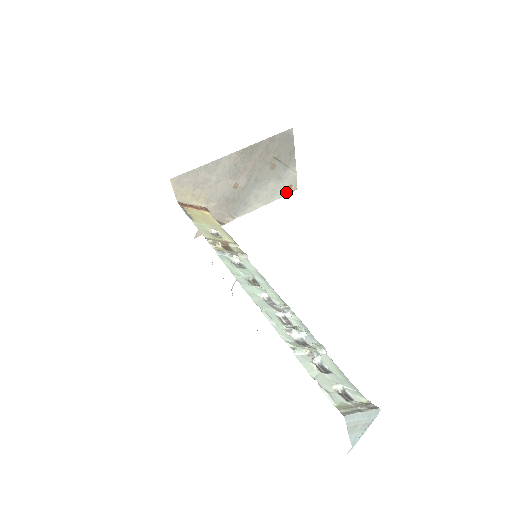
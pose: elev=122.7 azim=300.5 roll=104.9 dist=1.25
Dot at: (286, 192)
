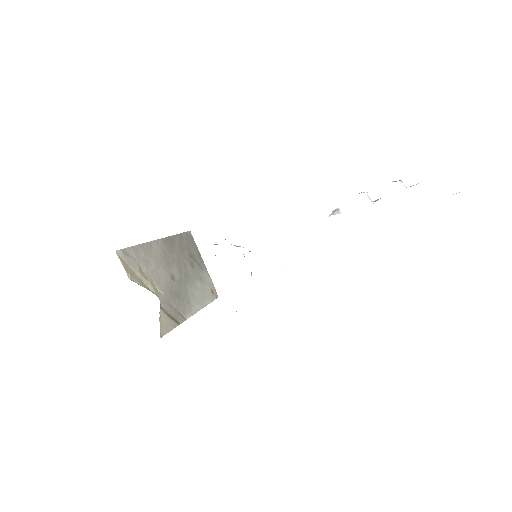
Dot at: (212, 297)
